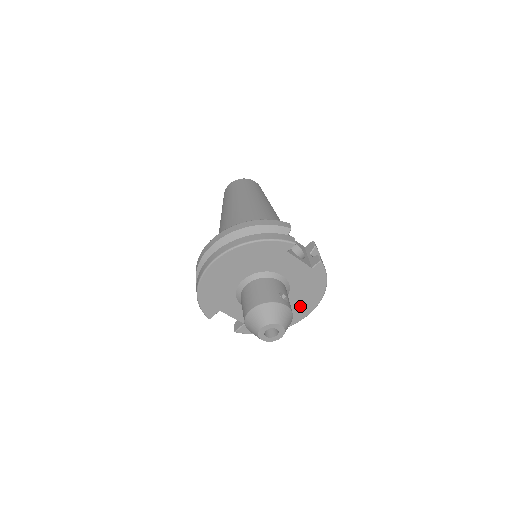
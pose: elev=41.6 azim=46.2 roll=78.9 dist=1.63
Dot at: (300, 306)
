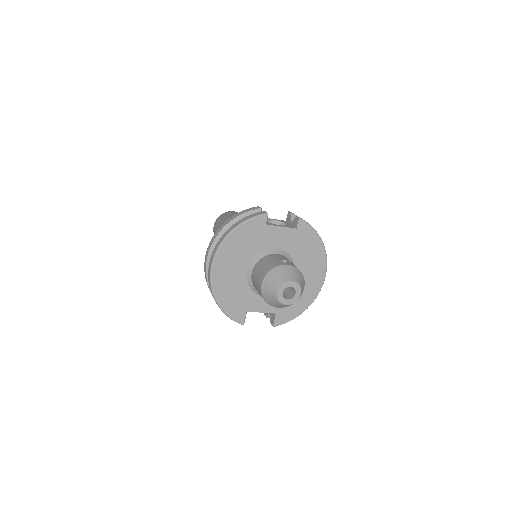
Dot at: (312, 271)
